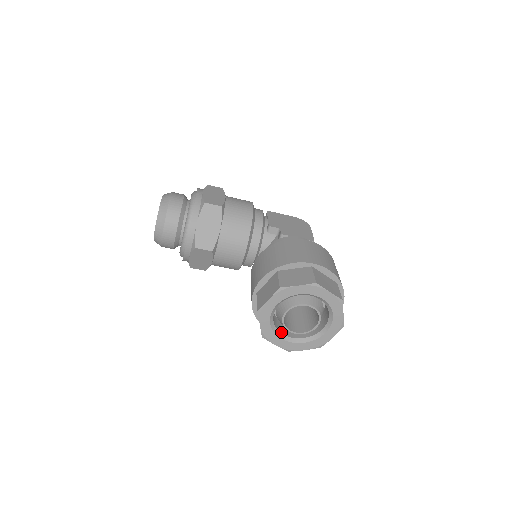
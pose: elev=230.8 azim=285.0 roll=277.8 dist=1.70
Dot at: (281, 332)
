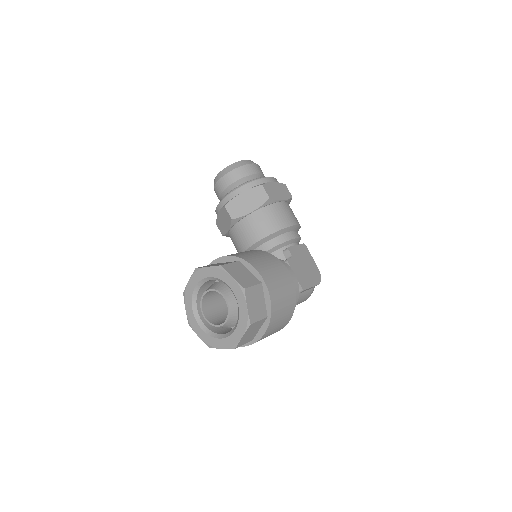
Dot at: (198, 305)
